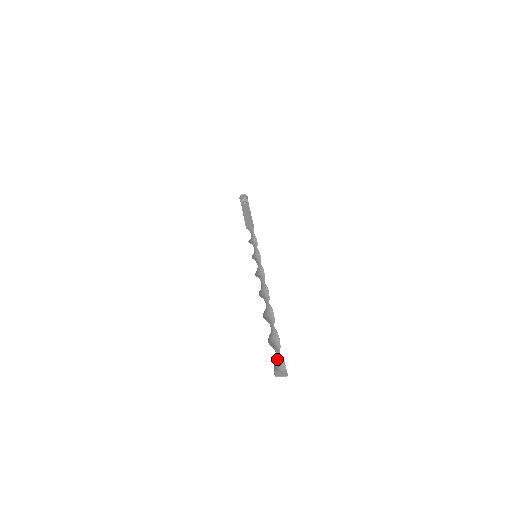
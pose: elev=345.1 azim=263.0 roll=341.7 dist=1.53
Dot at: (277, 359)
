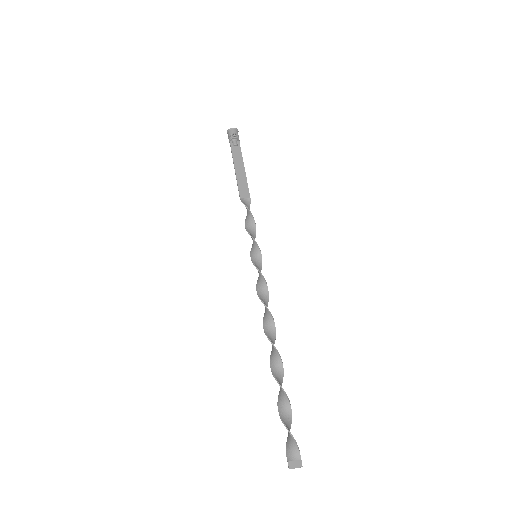
Dot at: (290, 442)
